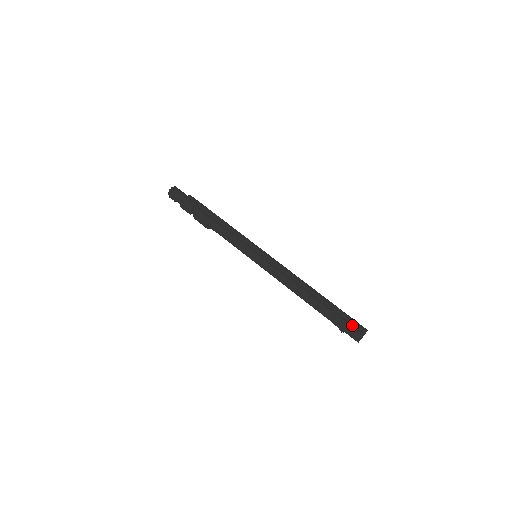
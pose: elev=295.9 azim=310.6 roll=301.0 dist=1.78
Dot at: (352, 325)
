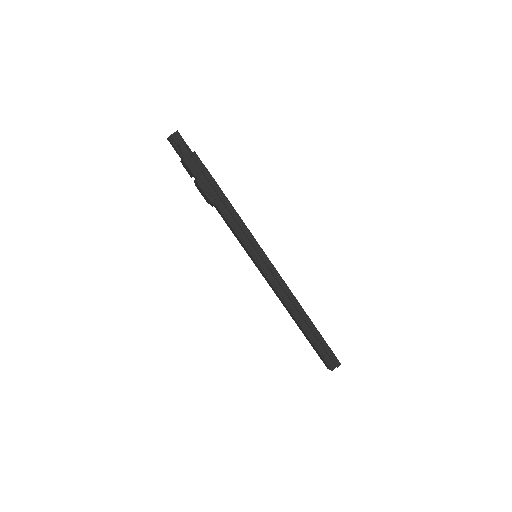
Dot at: (328, 357)
